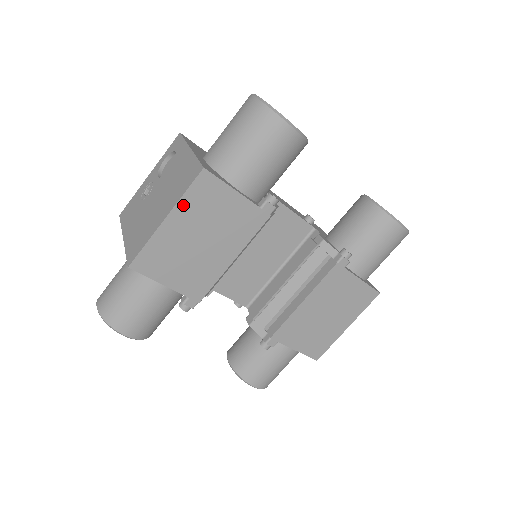
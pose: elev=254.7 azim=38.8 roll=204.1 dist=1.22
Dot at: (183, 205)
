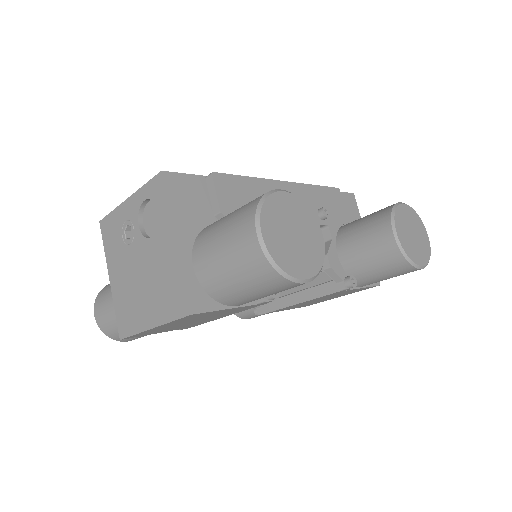
Dot at: (170, 323)
